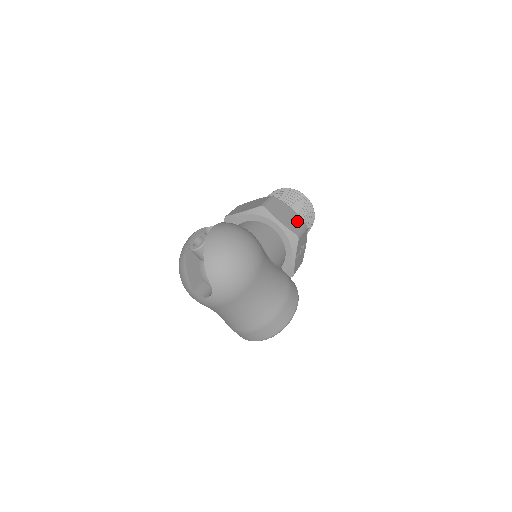
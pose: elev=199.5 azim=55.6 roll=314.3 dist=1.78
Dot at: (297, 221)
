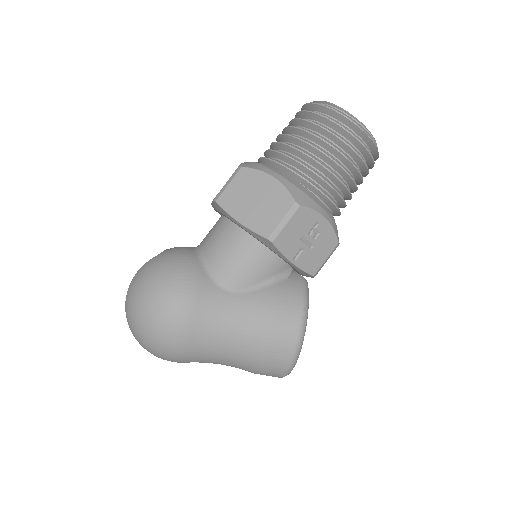
Dot at: (276, 203)
